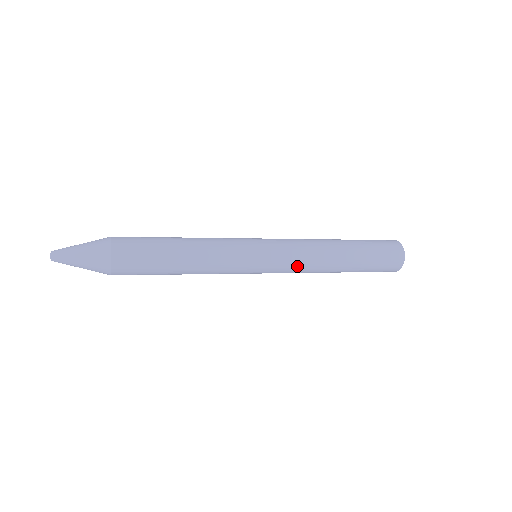
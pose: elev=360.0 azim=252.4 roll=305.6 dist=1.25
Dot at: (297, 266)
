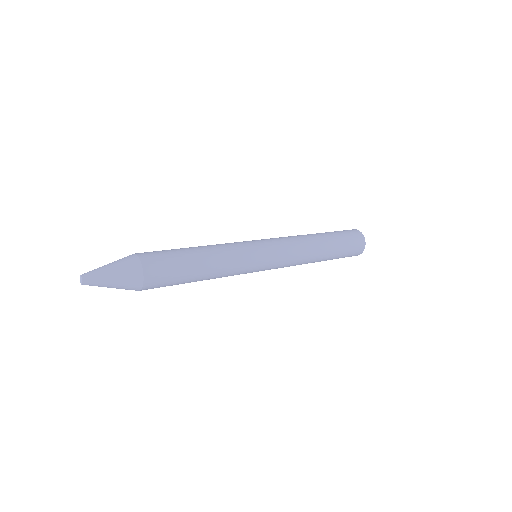
Dot at: (292, 258)
